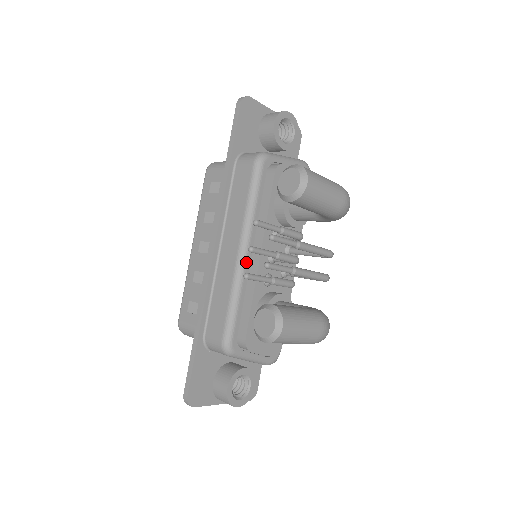
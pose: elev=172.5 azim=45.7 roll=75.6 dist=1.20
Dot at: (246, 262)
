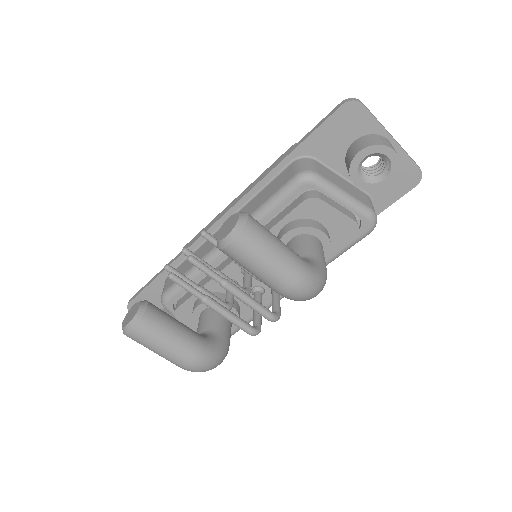
Dot at: (221, 254)
